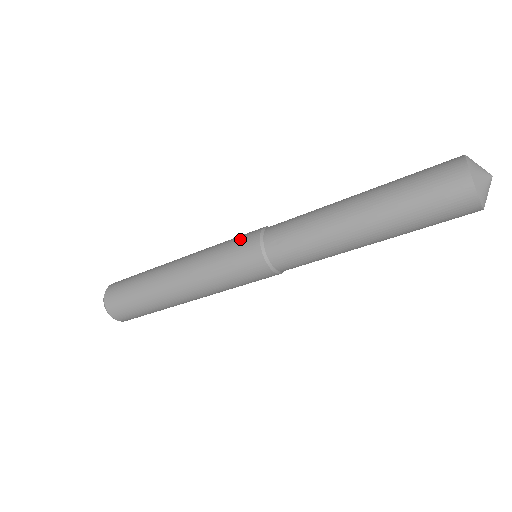
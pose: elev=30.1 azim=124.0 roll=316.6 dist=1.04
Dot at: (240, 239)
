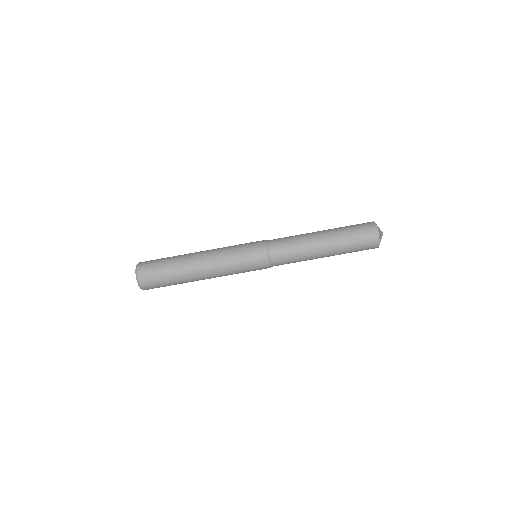
Dot at: (252, 242)
